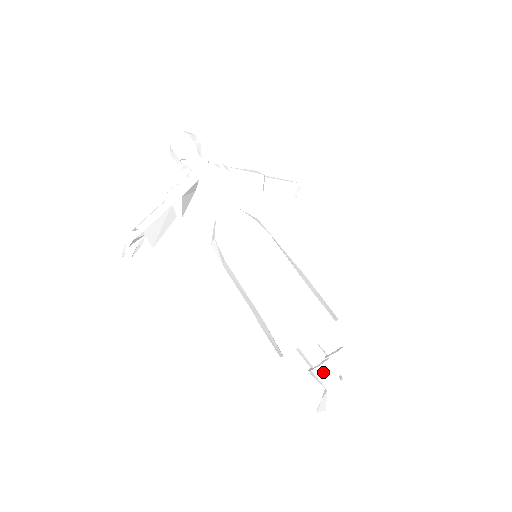
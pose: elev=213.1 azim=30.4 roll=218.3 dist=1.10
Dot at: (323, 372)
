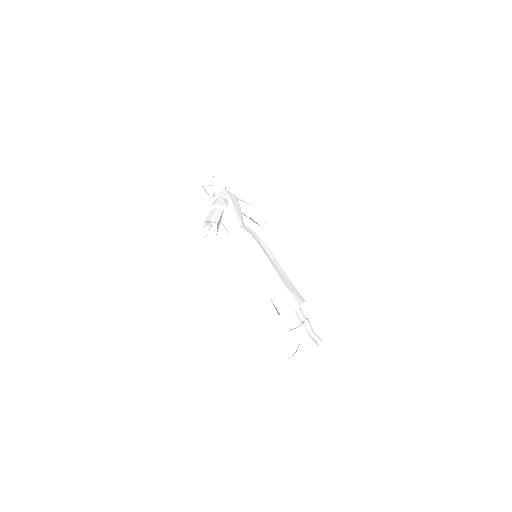
Dot at: (303, 329)
